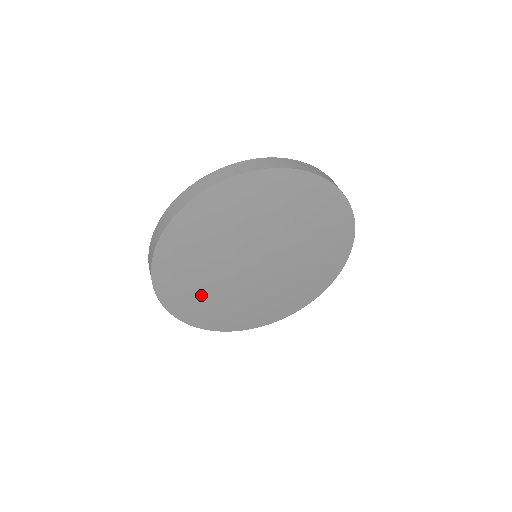
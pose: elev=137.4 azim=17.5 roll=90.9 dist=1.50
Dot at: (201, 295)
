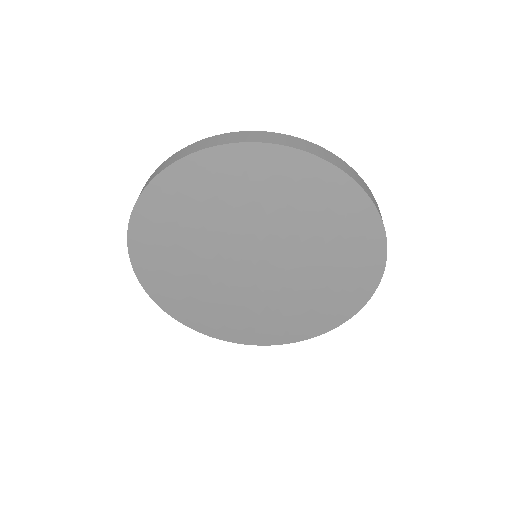
Dot at: (182, 226)
